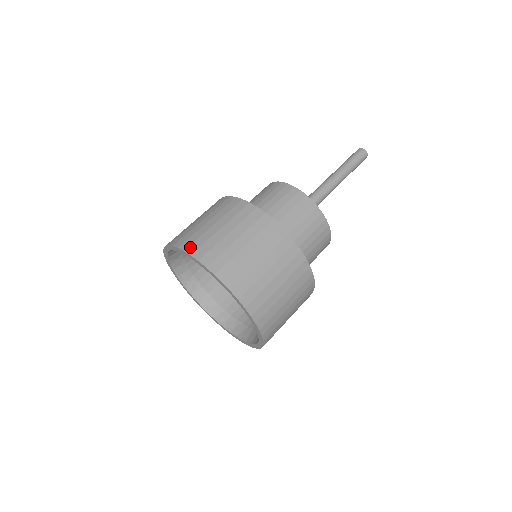
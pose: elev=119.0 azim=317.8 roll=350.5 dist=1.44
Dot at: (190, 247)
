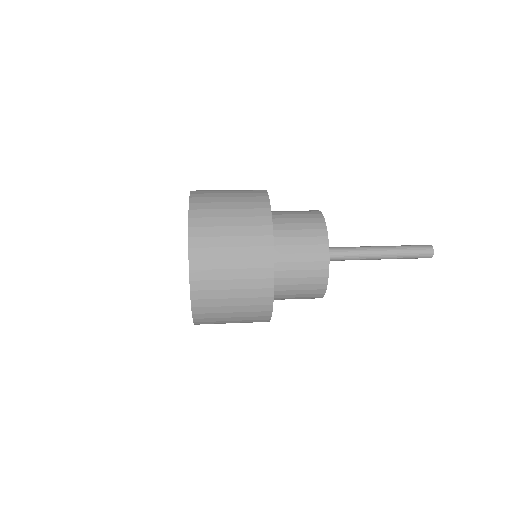
Dot at: occluded
